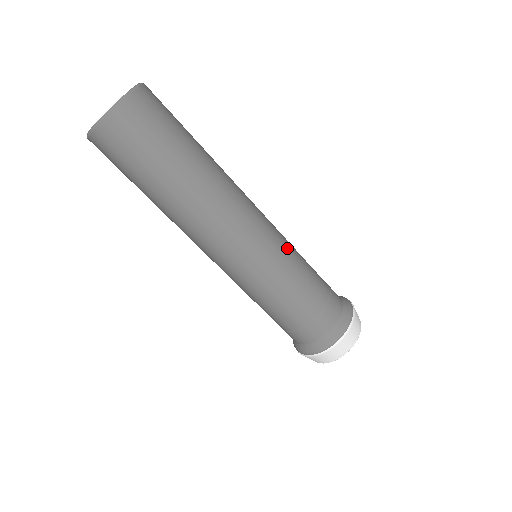
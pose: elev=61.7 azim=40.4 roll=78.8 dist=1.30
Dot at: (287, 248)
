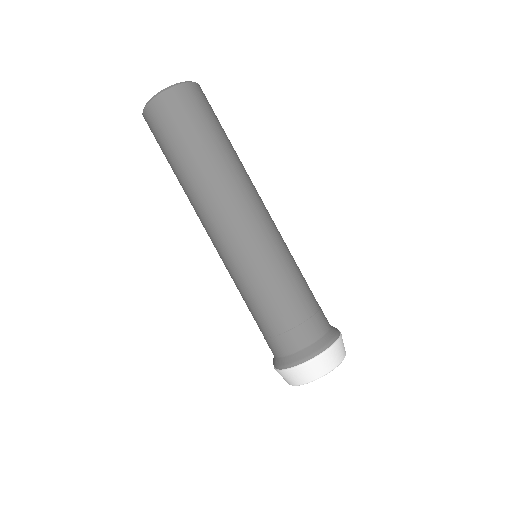
Dot at: occluded
